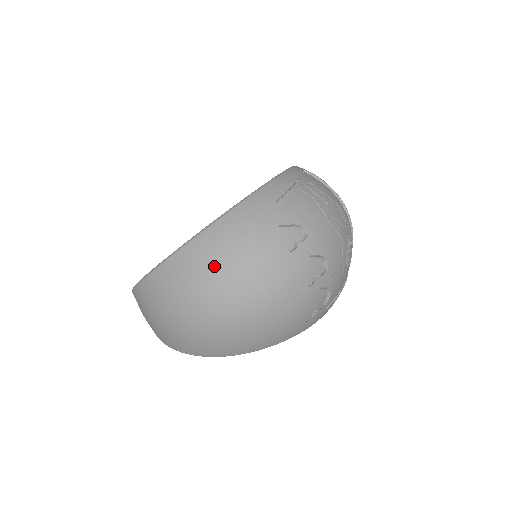
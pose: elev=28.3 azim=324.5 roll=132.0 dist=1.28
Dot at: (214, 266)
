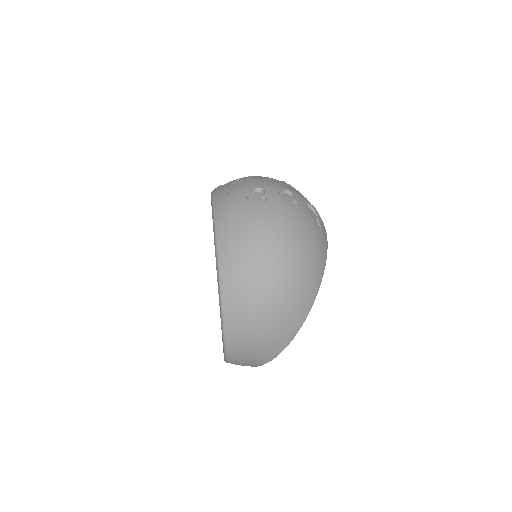
Dot at: (245, 252)
